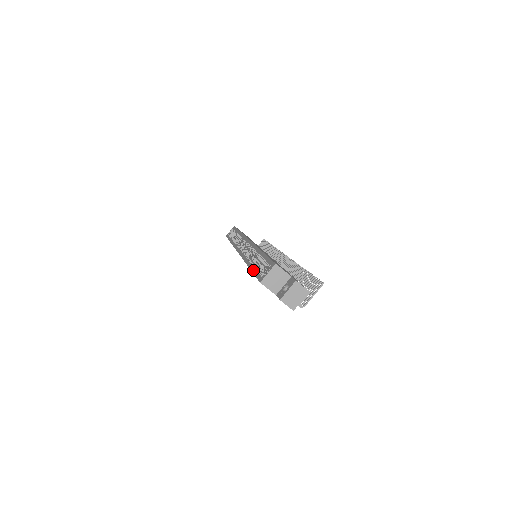
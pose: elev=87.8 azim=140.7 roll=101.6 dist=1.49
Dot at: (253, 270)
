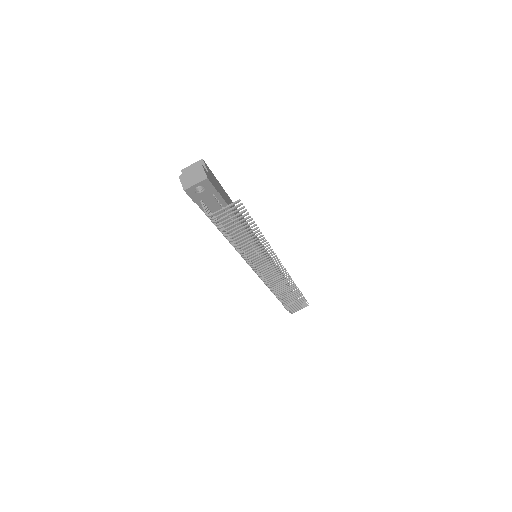
Dot at: occluded
